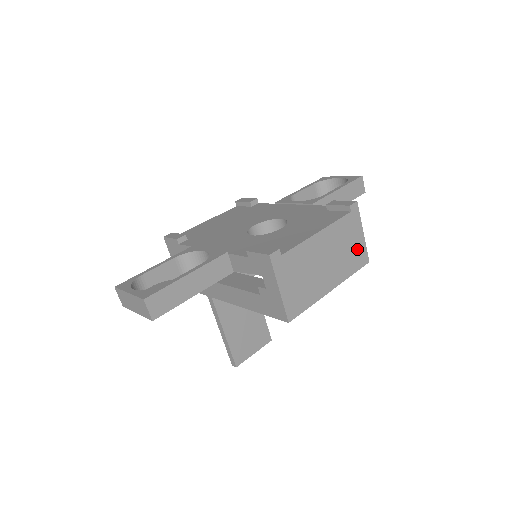
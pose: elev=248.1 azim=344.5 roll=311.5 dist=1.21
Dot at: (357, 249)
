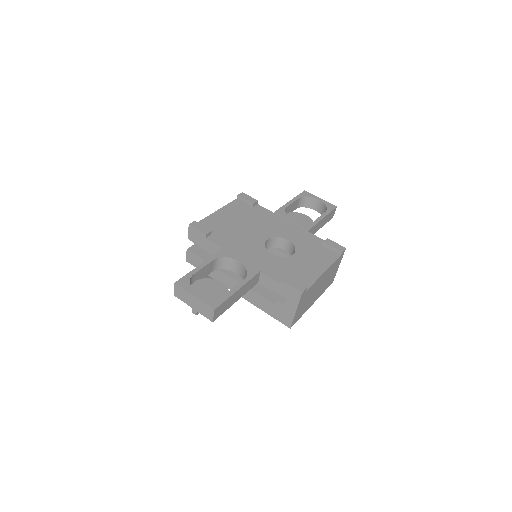
Dot at: (332, 276)
